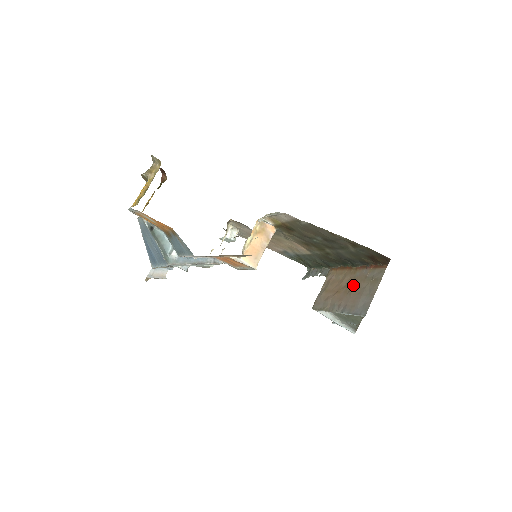
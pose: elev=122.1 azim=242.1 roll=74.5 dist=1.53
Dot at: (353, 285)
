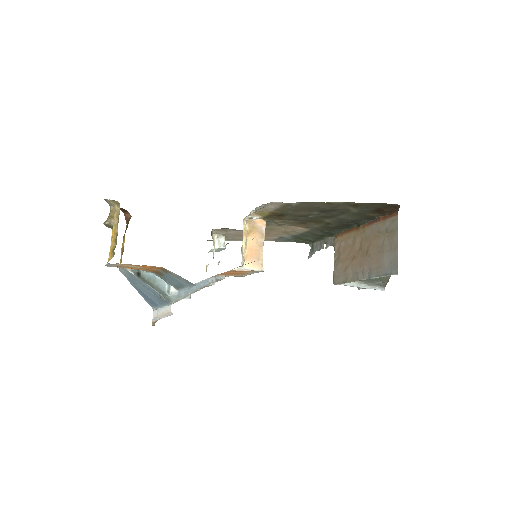
Dot at: (368, 245)
